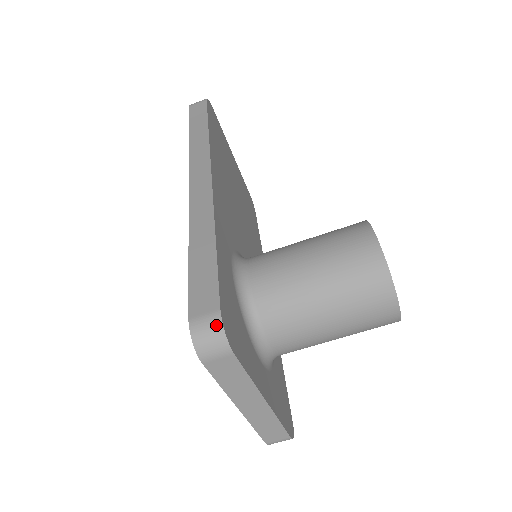
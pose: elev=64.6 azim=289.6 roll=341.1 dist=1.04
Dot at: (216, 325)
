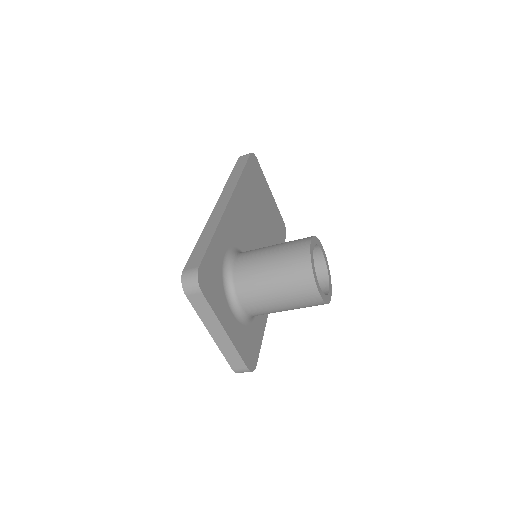
Dot at: (194, 274)
